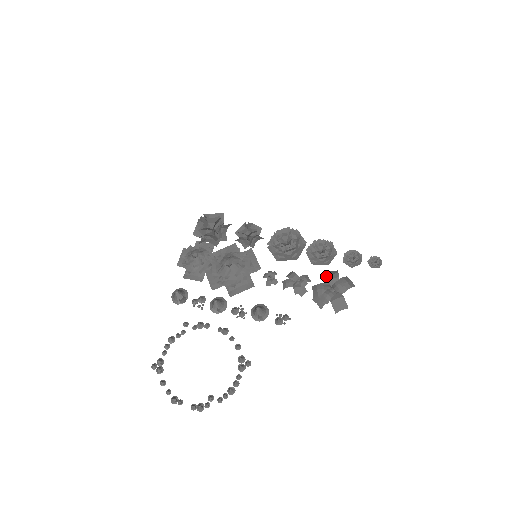
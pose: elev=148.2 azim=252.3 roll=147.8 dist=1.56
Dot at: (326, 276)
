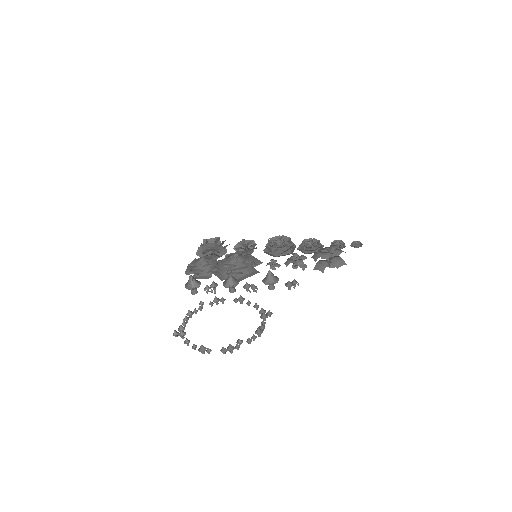
Dot at: (321, 249)
